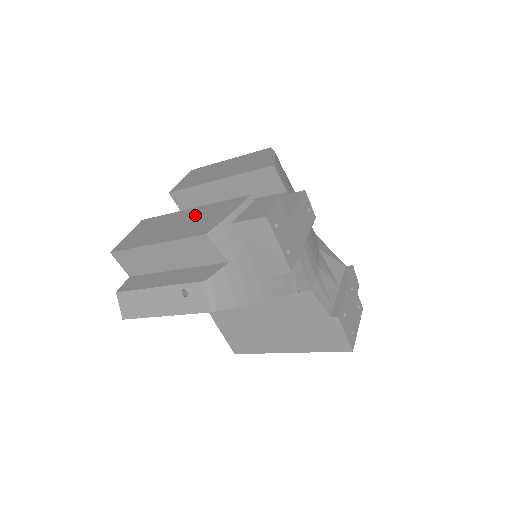
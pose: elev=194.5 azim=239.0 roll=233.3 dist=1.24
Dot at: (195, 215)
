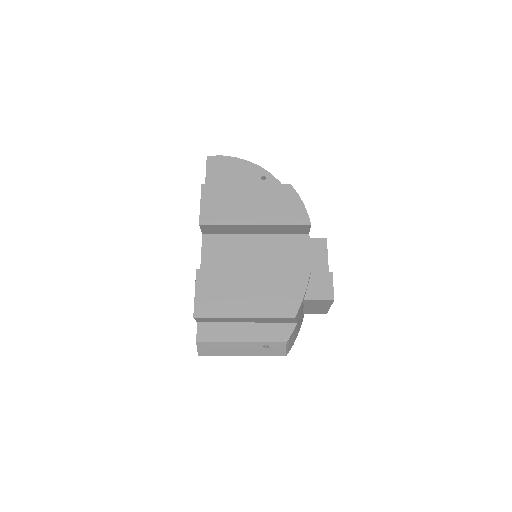
Dot at: (265, 284)
